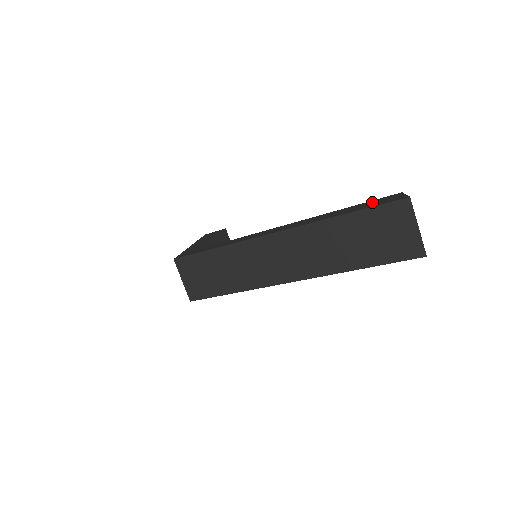
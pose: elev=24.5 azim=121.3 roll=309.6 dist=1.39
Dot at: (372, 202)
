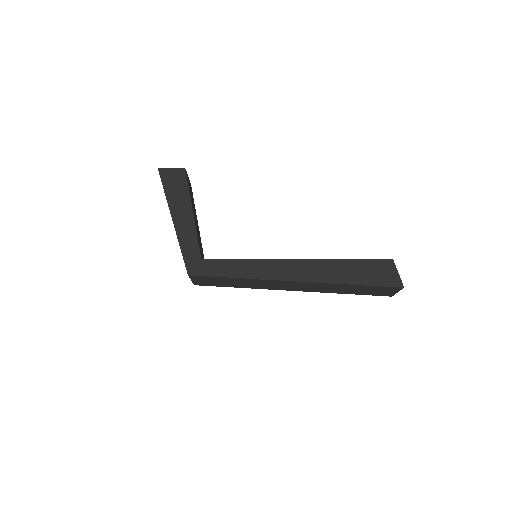
Dot at: (373, 268)
